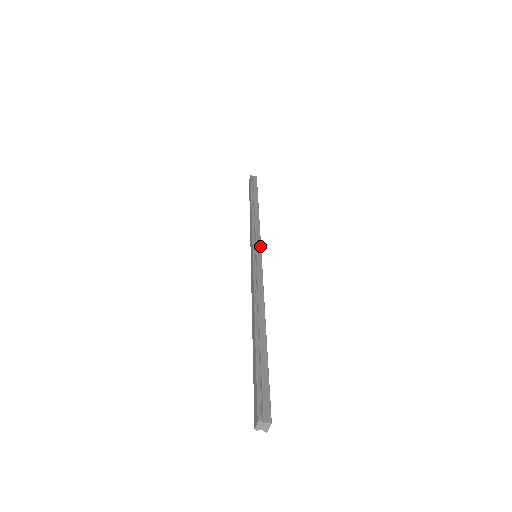
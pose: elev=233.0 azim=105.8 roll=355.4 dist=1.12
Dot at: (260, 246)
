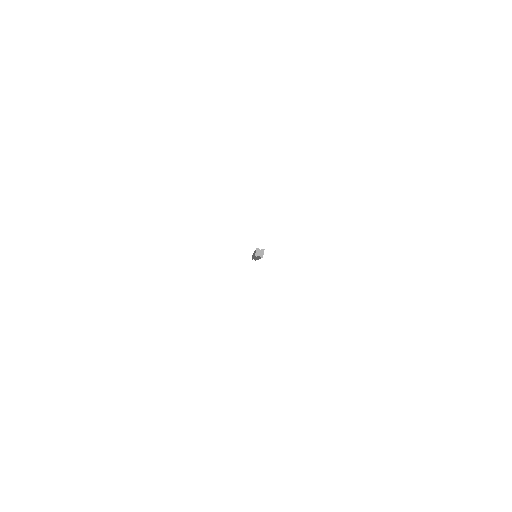
Dot at: occluded
